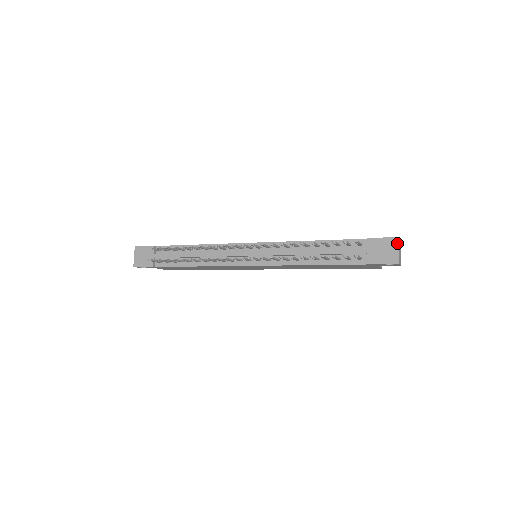
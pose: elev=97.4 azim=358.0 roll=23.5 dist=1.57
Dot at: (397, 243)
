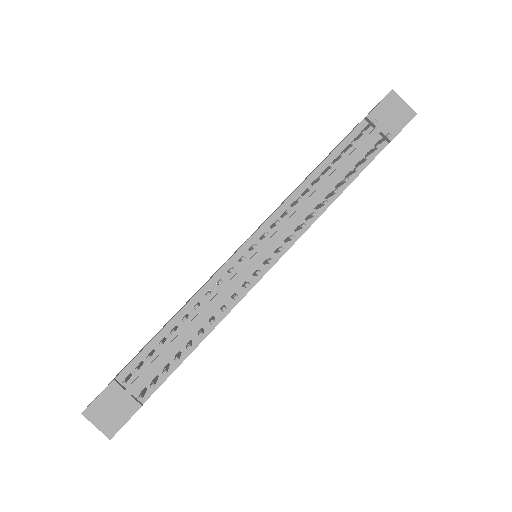
Dot at: (397, 96)
